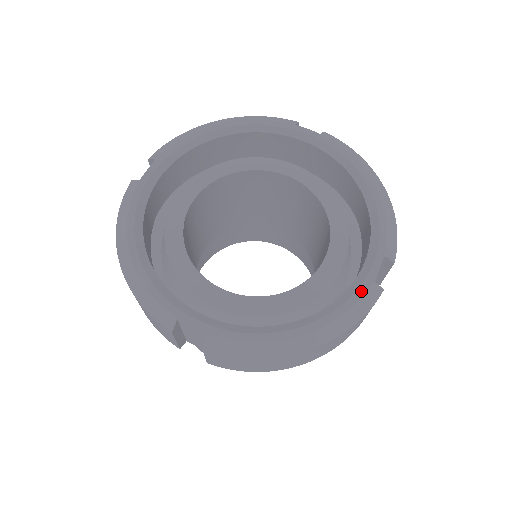
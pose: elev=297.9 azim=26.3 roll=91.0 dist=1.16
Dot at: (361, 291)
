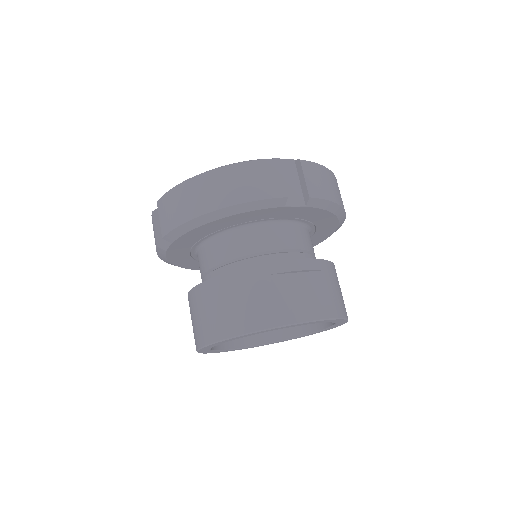
Dot at: occluded
